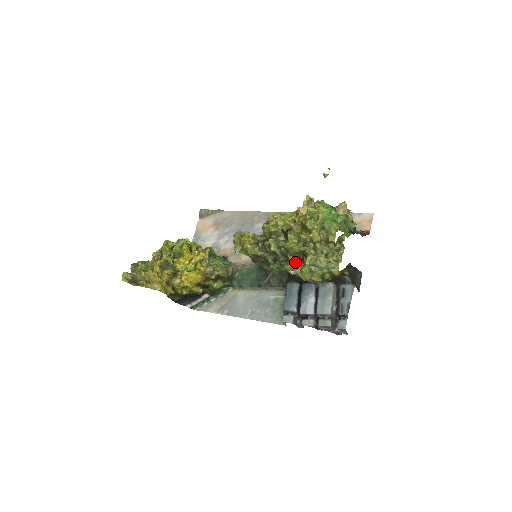
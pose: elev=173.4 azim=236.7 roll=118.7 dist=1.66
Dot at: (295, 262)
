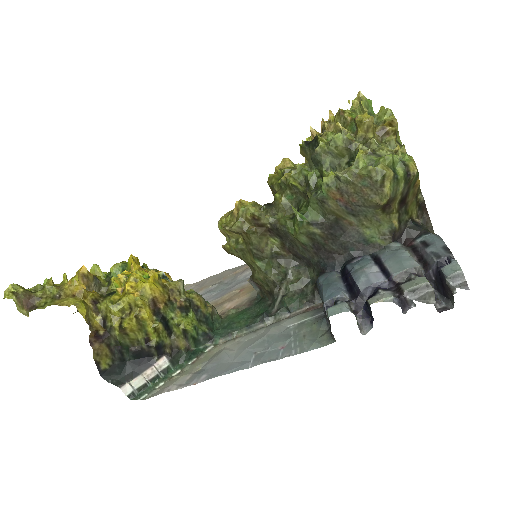
Dot at: occluded
